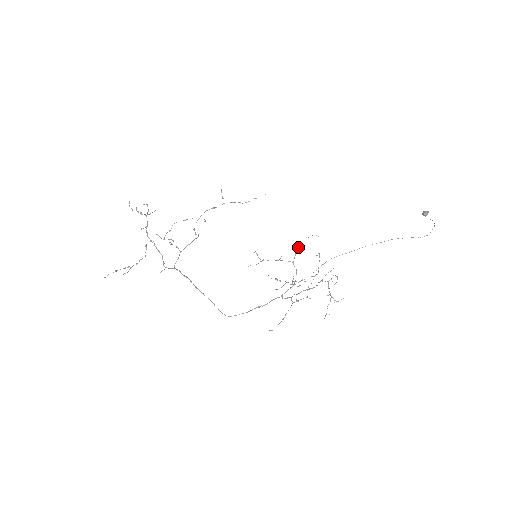
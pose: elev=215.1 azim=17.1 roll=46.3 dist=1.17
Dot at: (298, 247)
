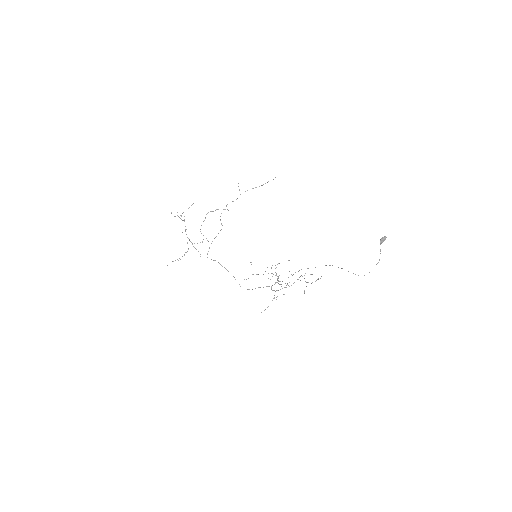
Dot at: (277, 264)
